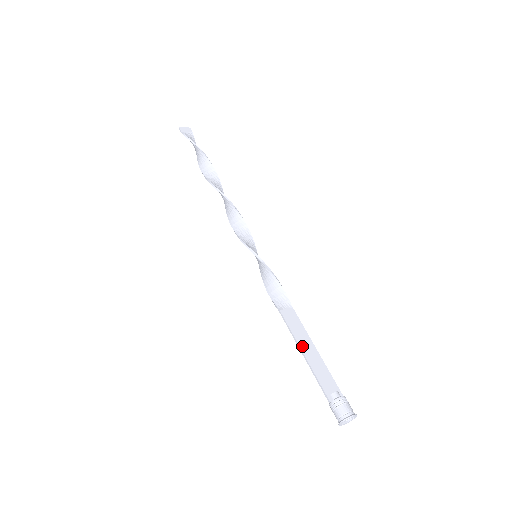
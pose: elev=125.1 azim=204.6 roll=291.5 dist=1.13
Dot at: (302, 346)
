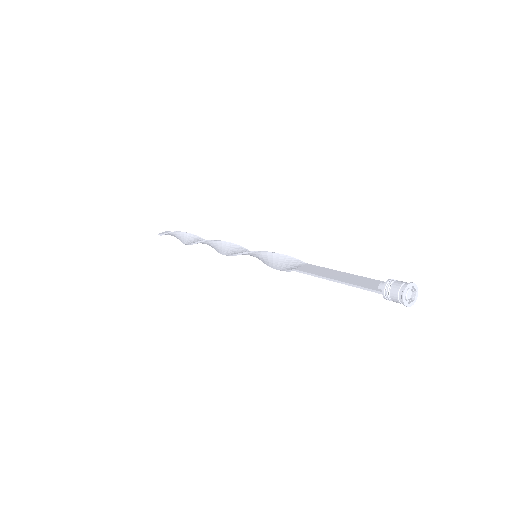
Dot at: (329, 277)
